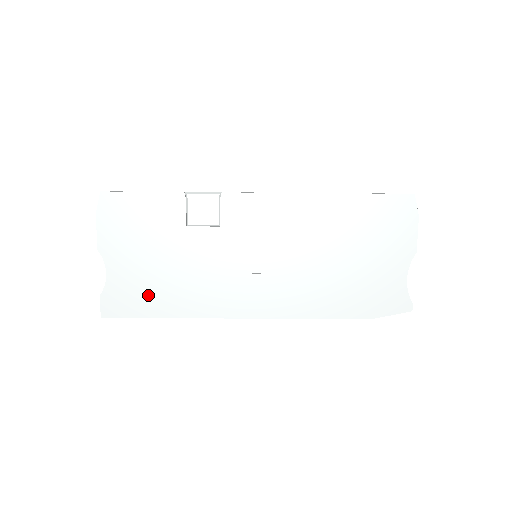
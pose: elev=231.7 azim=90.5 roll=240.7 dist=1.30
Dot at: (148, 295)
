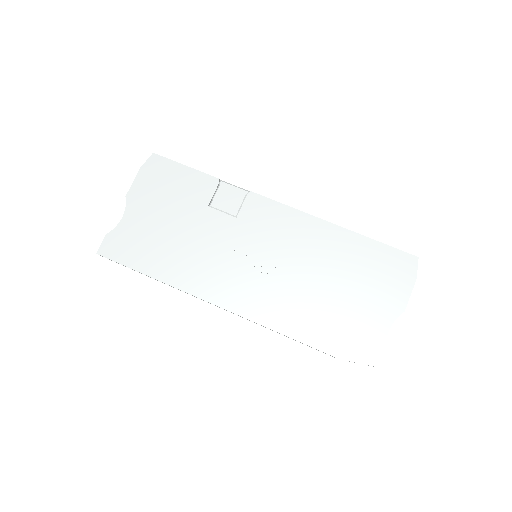
Dot at: (147, 251)
